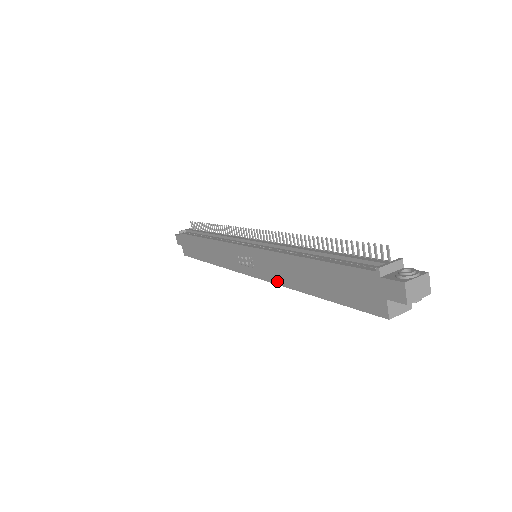
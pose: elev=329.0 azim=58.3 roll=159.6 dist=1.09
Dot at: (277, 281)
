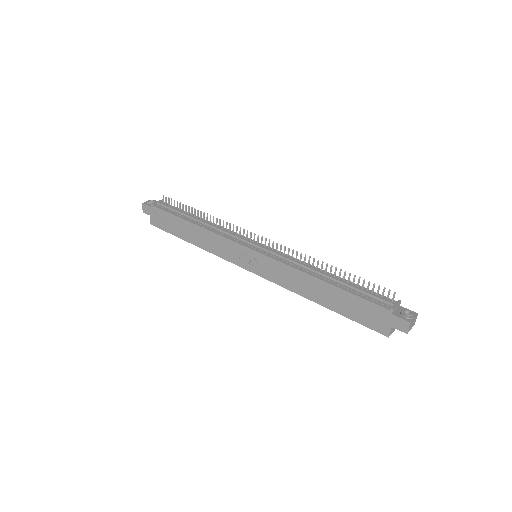
Dot at: (284, 285)
